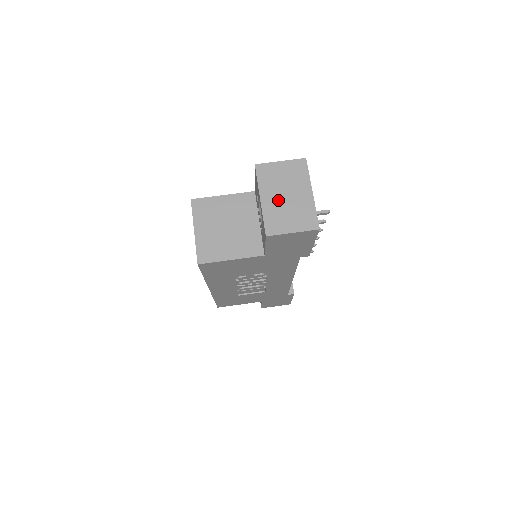
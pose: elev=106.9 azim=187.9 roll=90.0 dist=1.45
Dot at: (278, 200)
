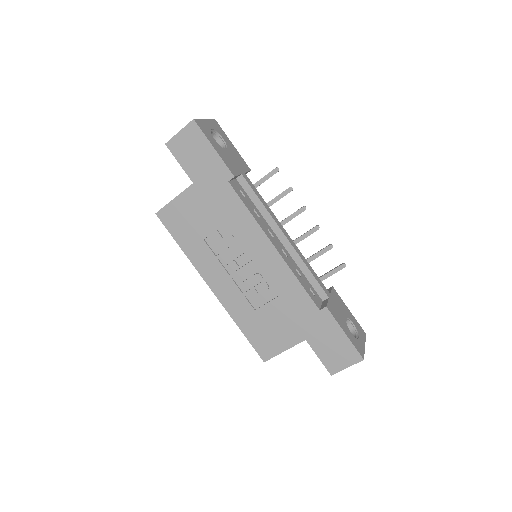
Dot at: occluded
